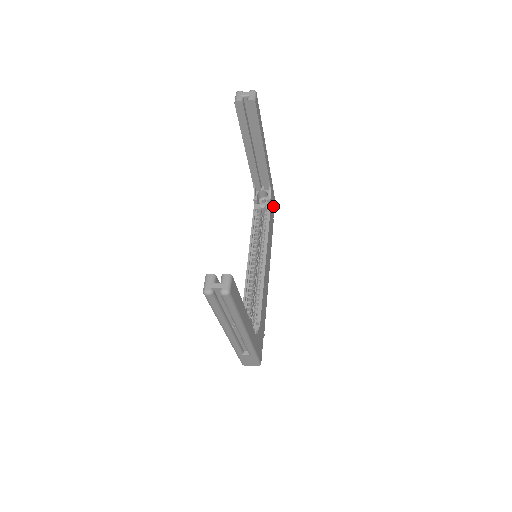
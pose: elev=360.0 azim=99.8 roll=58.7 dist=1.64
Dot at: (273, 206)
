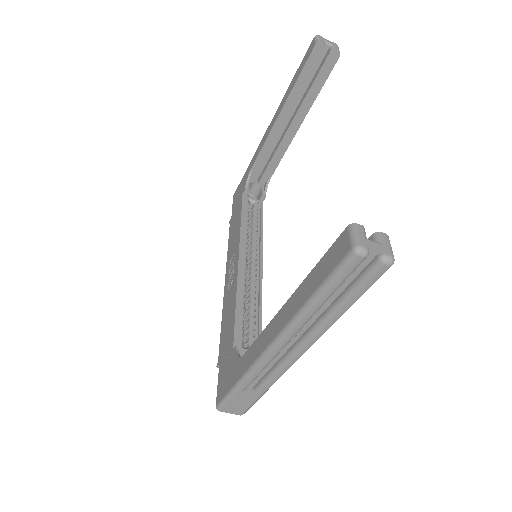
Dot at: occluded
